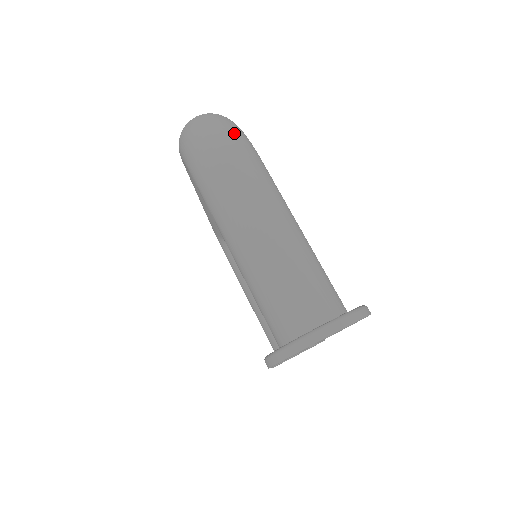
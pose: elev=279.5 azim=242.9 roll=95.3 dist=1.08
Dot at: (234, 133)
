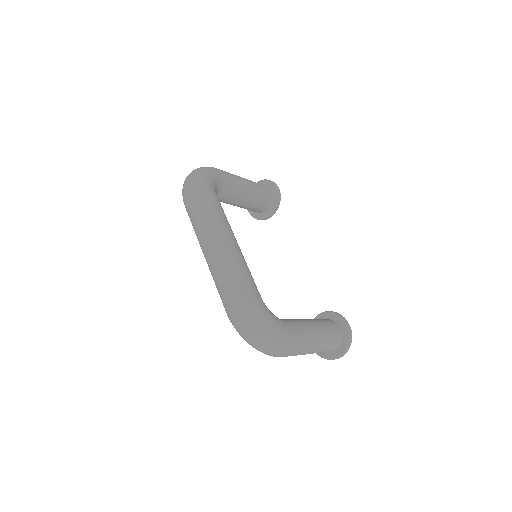
Dot at: (285, 345)
